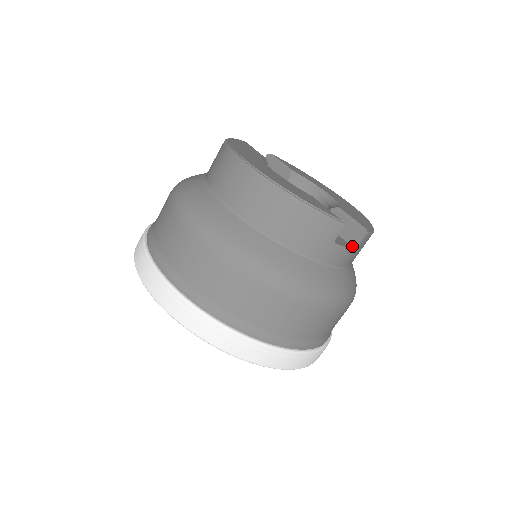
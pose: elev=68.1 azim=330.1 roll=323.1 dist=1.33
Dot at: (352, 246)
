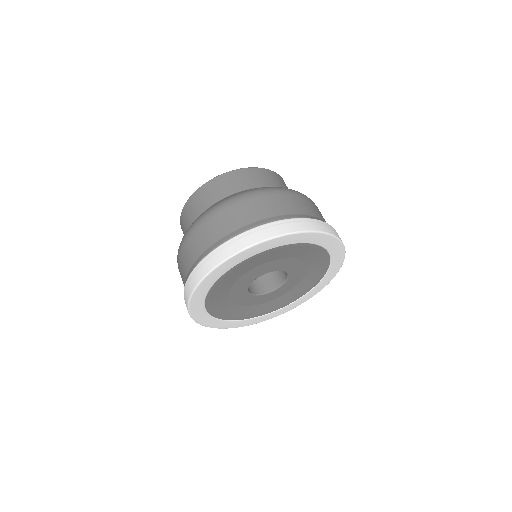
Dot at: occluded
